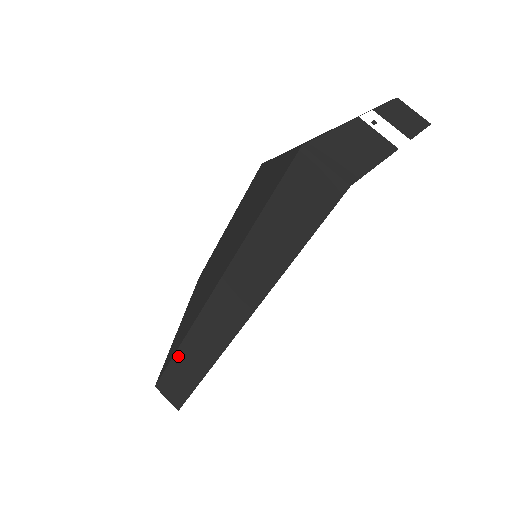
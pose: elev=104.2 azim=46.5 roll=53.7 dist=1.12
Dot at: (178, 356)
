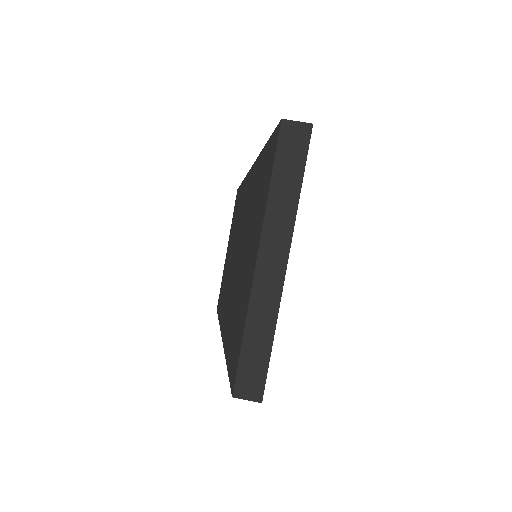
Dot at: (246, 336)
